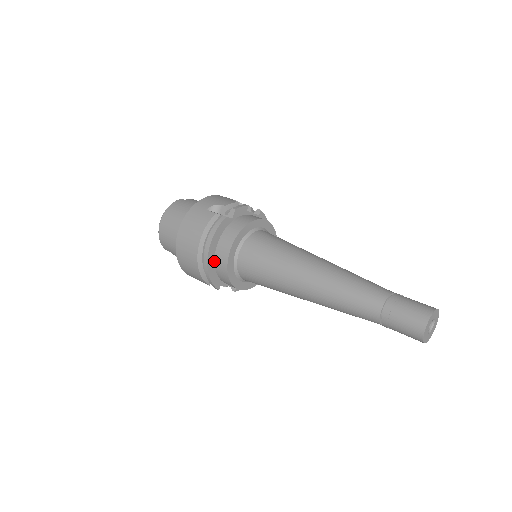
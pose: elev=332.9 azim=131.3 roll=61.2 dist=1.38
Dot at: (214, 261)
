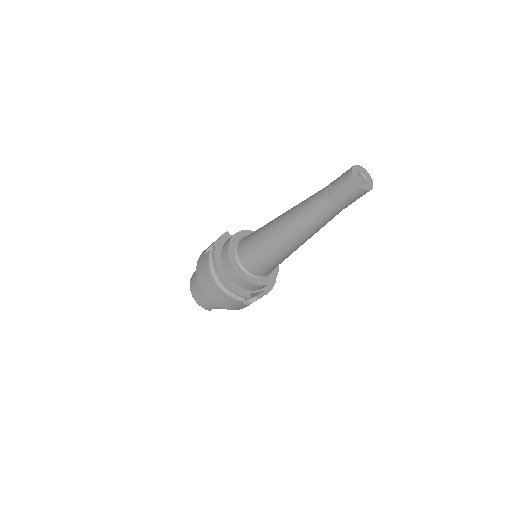
Dot at: (230, 279)
